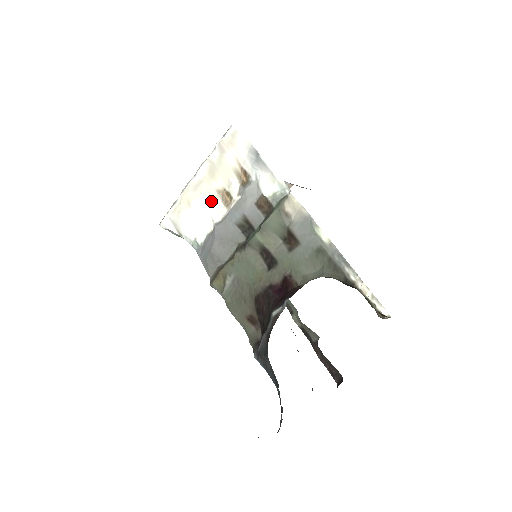
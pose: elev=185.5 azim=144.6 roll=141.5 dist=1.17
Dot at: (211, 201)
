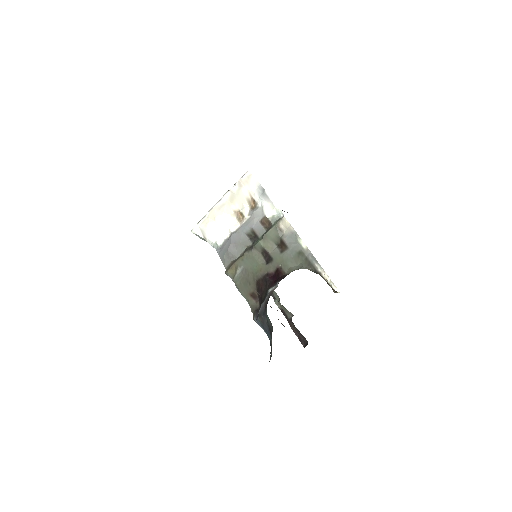
Dot at: (229, 218)
